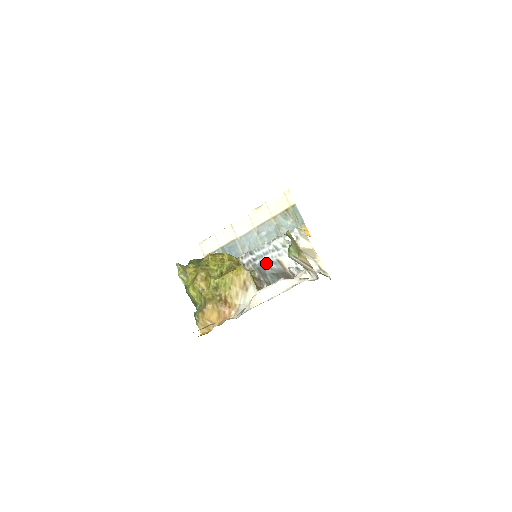
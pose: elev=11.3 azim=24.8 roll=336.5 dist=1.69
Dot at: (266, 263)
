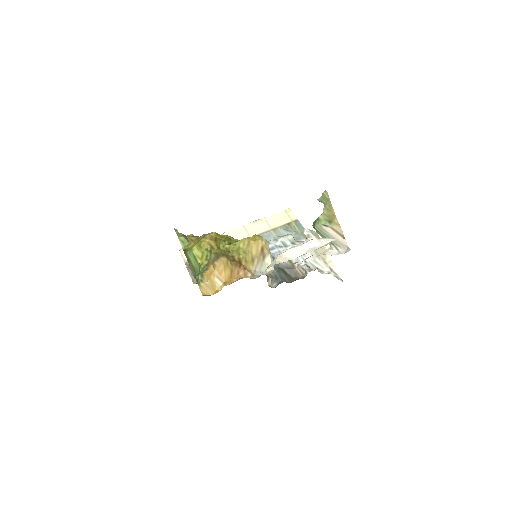
Dot at: (272, 257)
